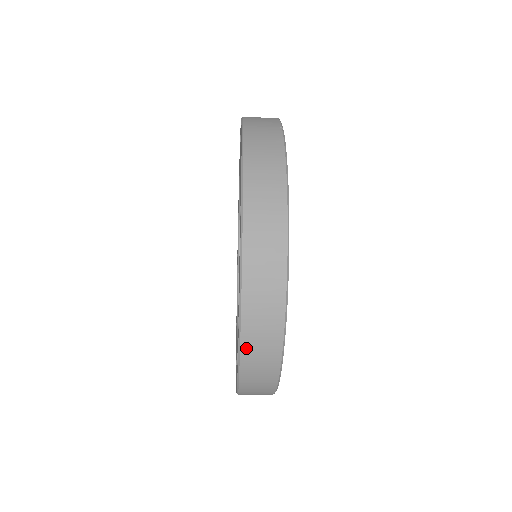
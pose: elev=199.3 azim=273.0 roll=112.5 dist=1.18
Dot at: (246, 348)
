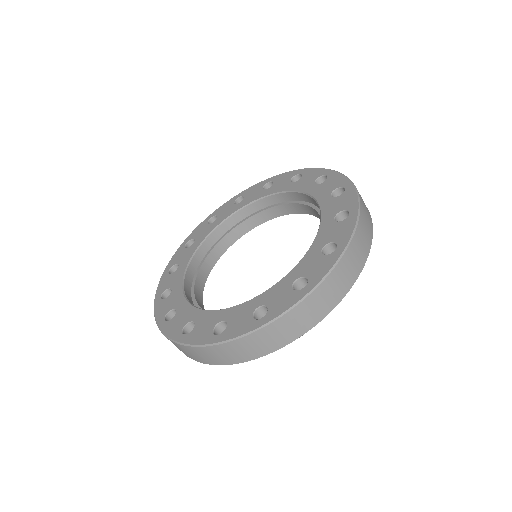
Dot at: (360, 223)
